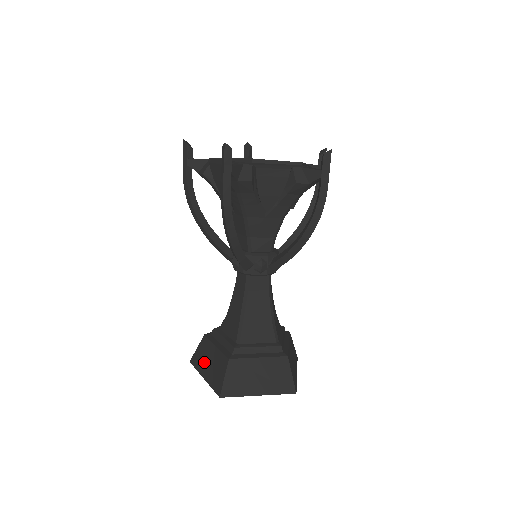
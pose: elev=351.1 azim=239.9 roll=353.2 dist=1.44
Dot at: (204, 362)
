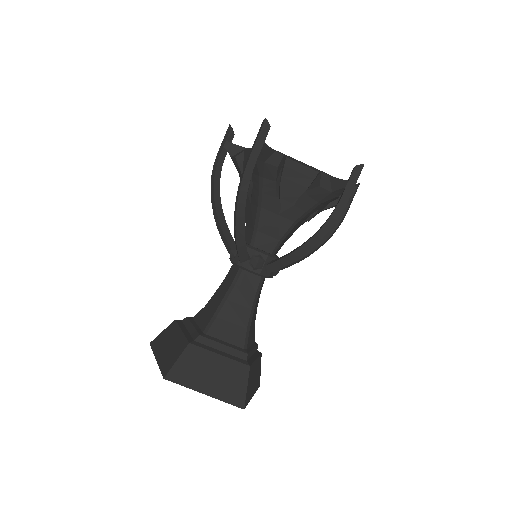
Dot at: (163, 344)
